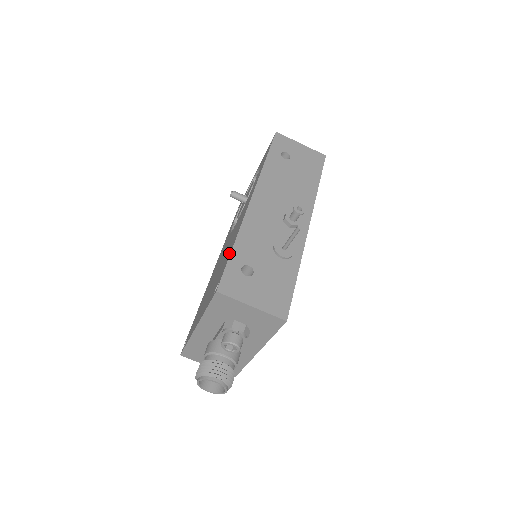
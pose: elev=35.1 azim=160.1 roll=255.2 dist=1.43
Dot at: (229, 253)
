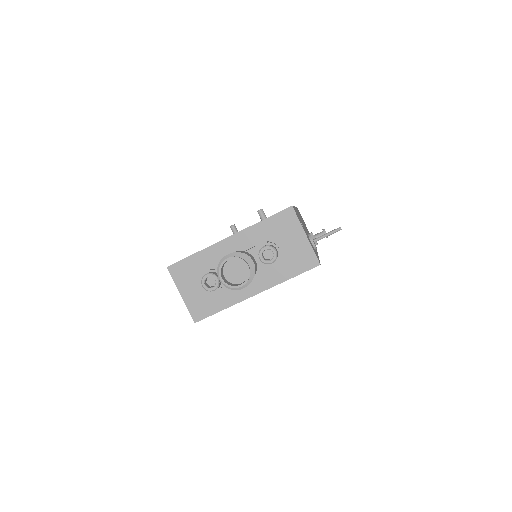
Dot at: occluded
